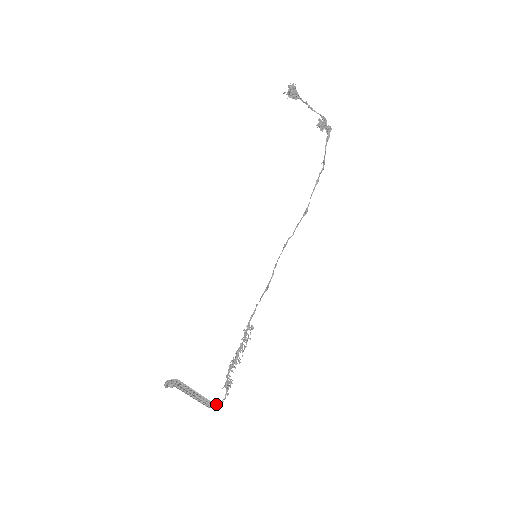
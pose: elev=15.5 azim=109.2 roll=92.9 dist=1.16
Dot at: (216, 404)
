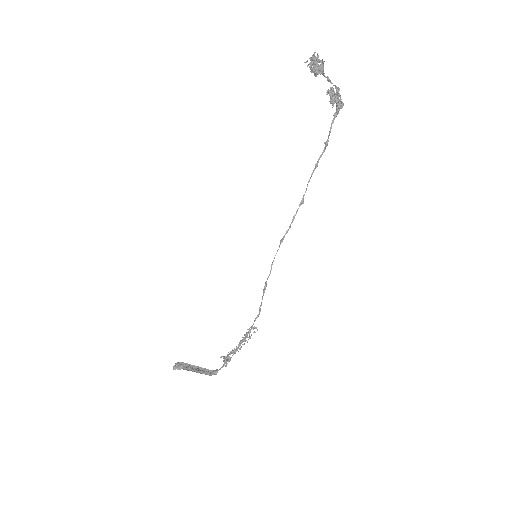
Dot at: (215, 372)
